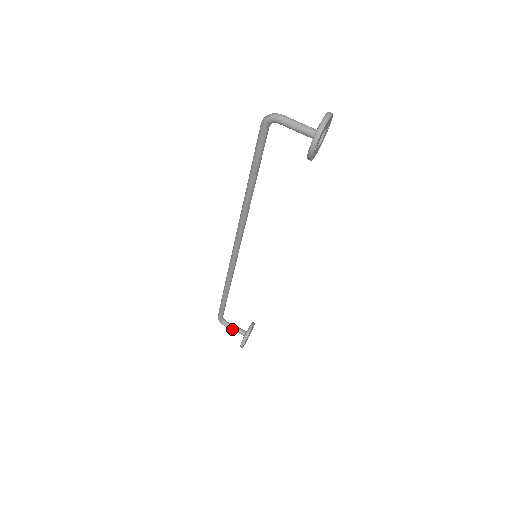
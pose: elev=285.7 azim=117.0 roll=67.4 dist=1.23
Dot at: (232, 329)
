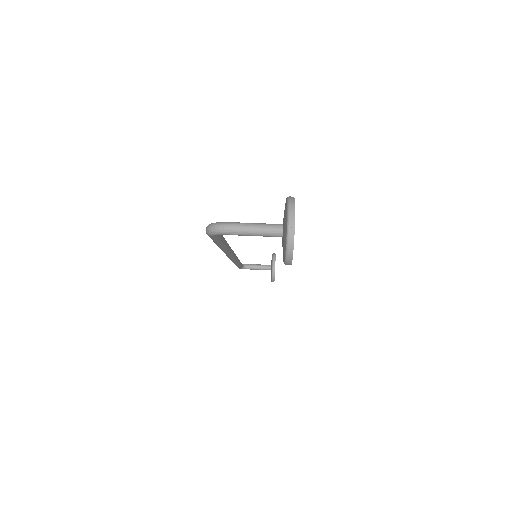
Dot at: occluded
